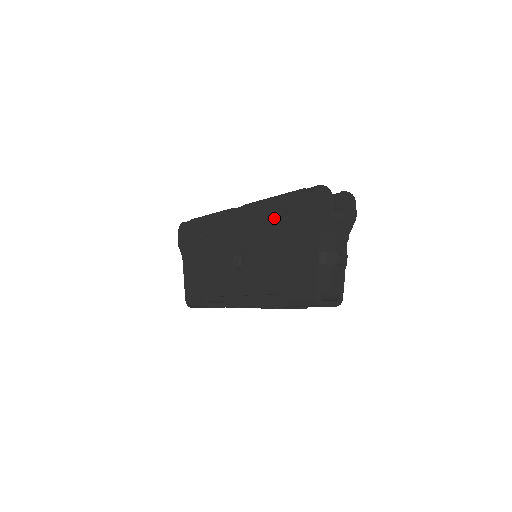
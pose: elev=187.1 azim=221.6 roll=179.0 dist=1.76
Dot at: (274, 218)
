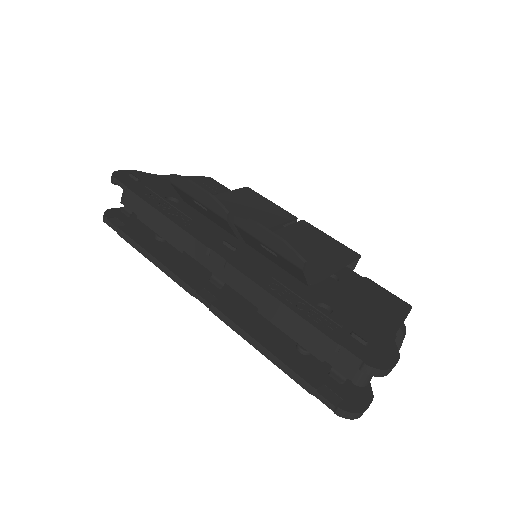
Dot at: occluded
